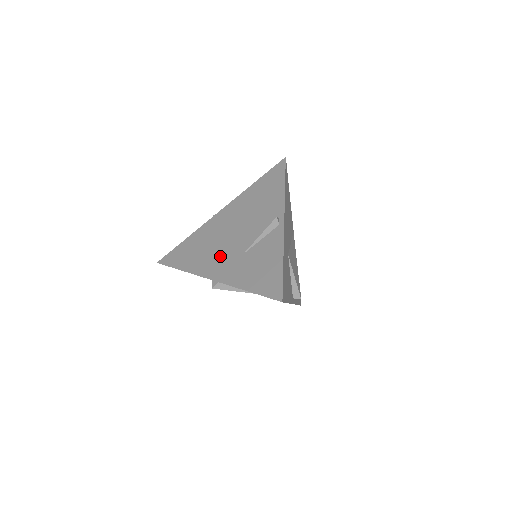
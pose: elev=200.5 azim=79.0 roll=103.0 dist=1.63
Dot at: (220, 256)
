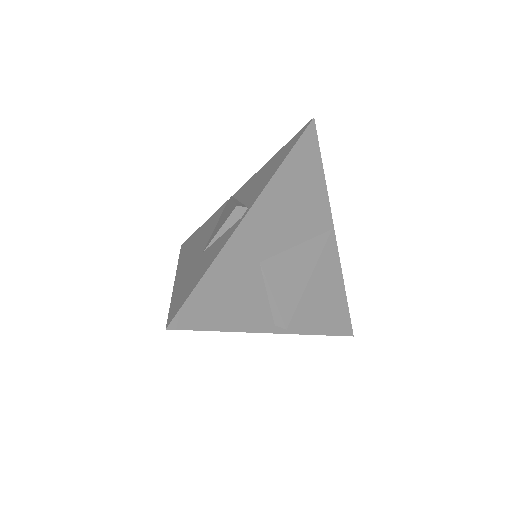
Dot at: (197, 249)
